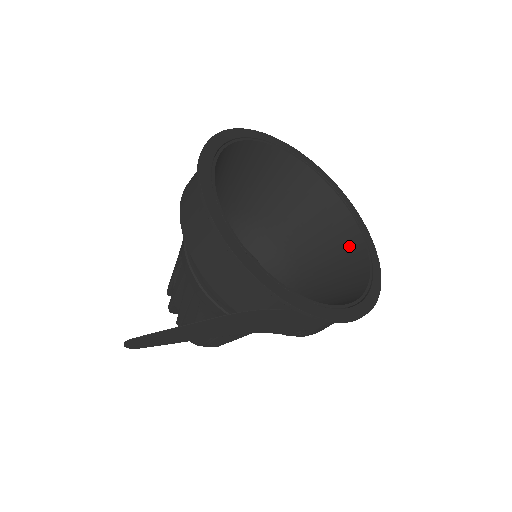
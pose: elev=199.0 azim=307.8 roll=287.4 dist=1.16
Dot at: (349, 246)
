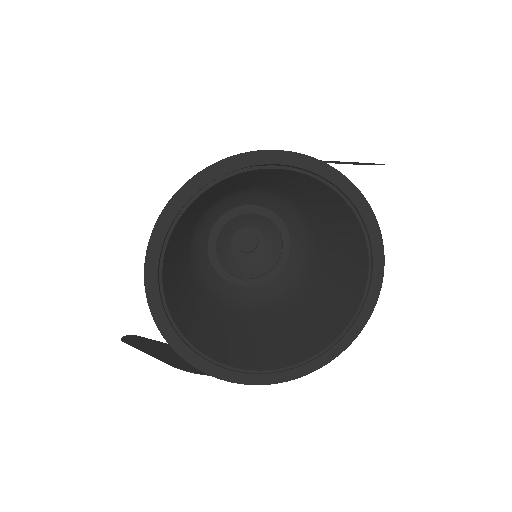
Dot at: (355, 273)
